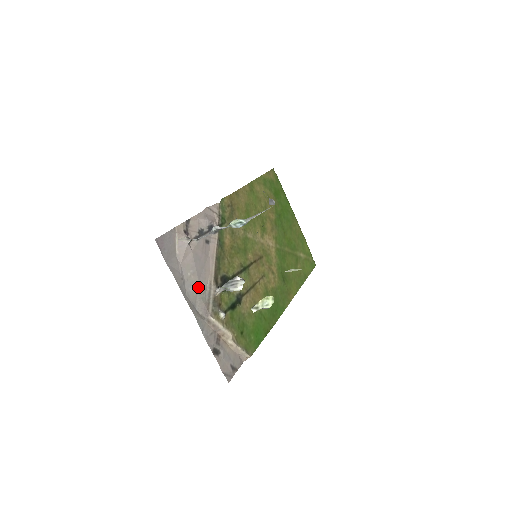
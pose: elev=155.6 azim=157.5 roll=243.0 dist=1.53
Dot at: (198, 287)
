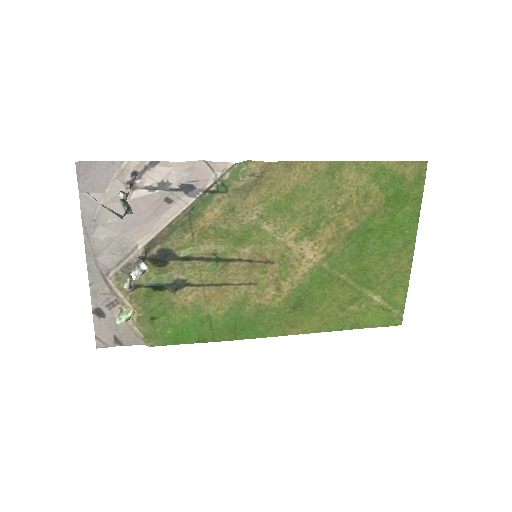
Dot at: (115, 240)
